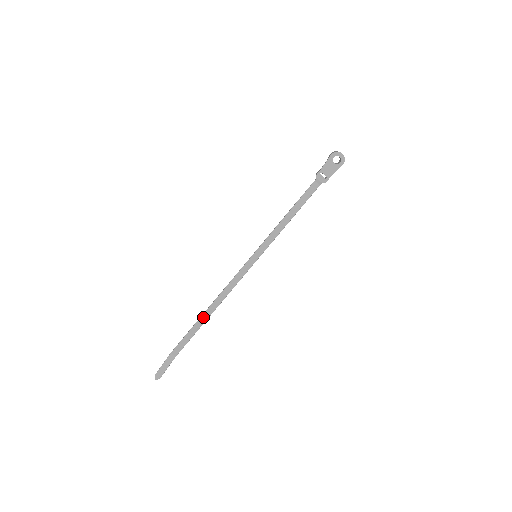
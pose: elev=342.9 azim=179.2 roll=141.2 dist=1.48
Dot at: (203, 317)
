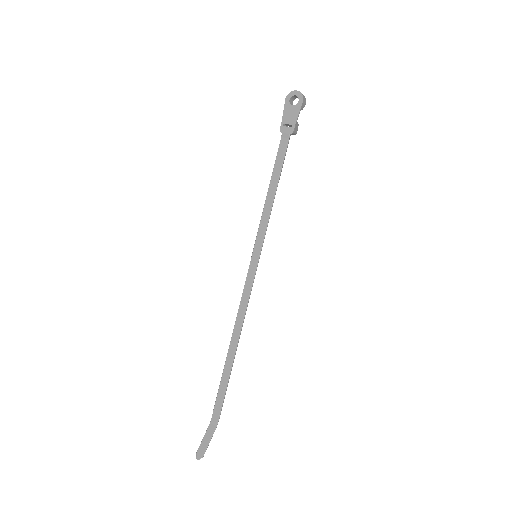
Dot at: (228, 358)
